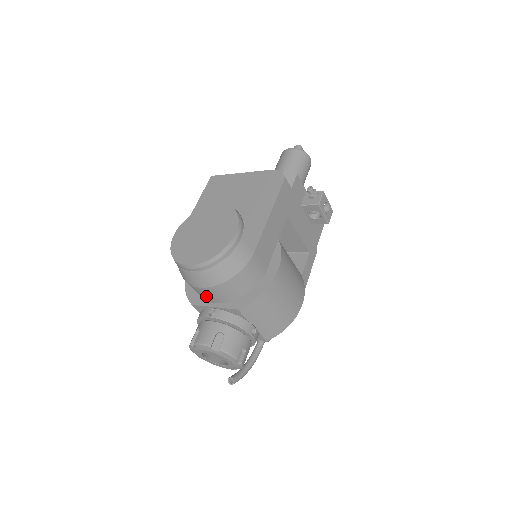
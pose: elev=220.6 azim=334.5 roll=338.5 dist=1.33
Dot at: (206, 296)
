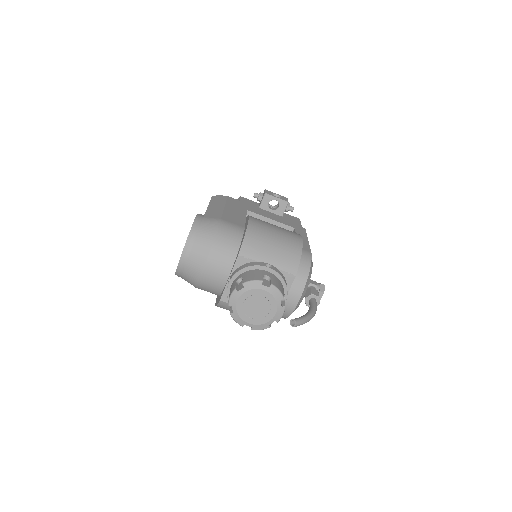
Dot at: (217, 276)
